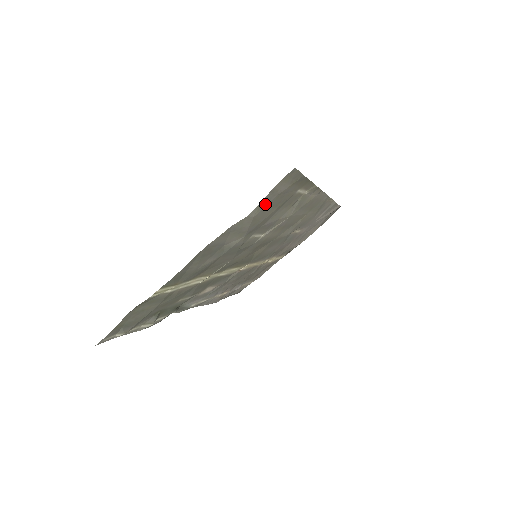
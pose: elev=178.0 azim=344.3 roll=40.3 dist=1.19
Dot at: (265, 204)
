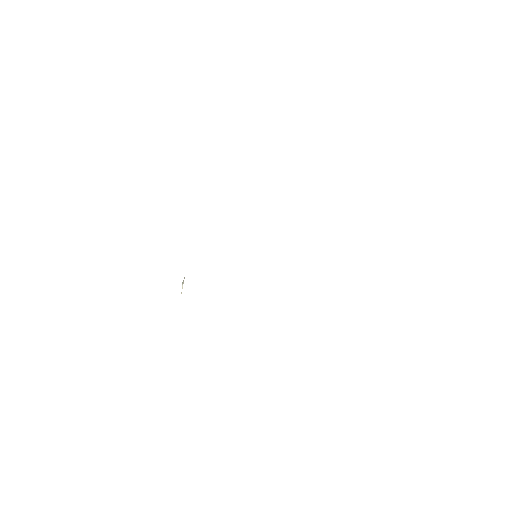
Dot at: occluded
